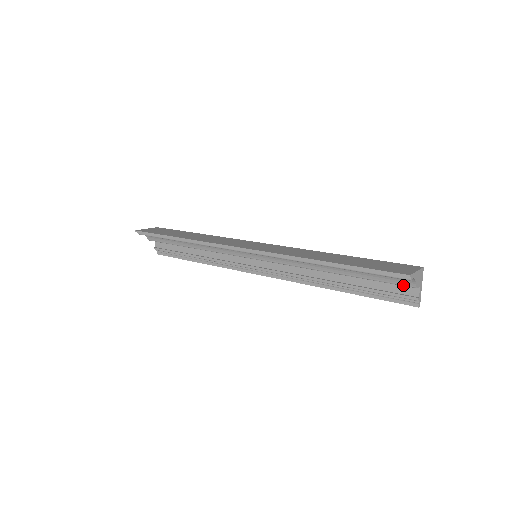
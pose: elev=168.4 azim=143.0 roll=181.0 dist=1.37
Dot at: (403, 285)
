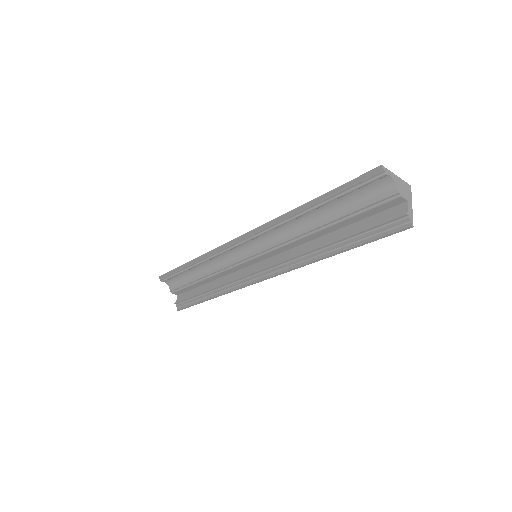
Dot at: (387, 200)
